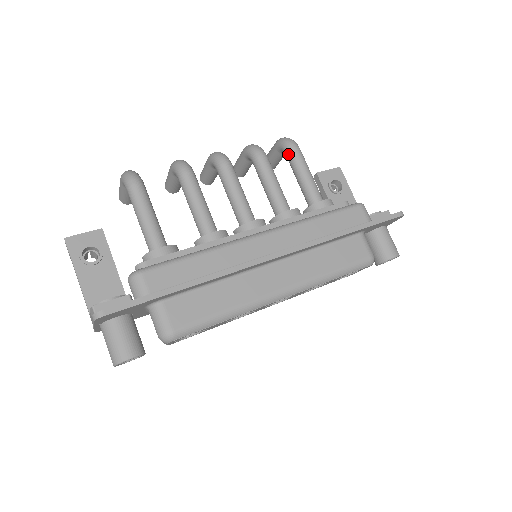
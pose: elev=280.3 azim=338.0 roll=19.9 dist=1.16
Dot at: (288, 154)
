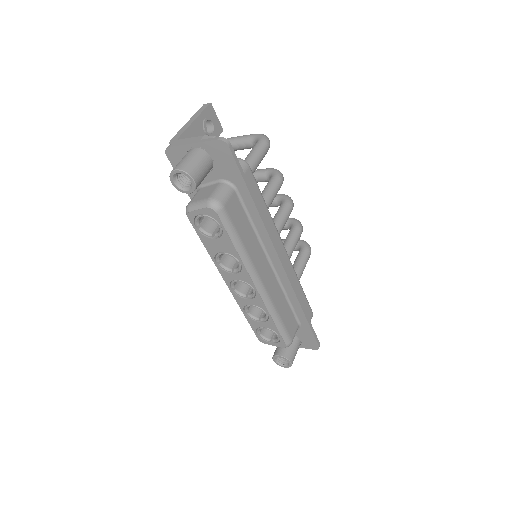
Dot at: (304, 249)
